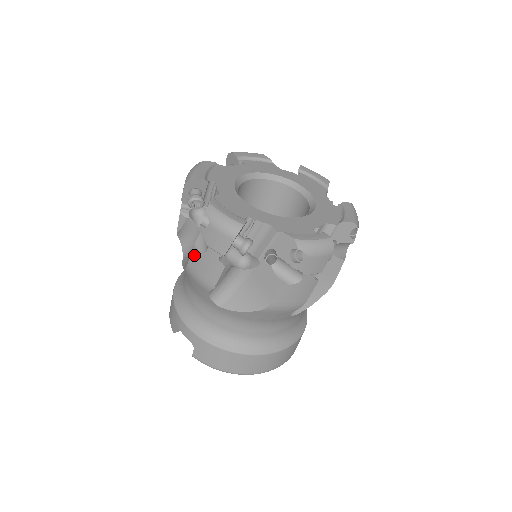
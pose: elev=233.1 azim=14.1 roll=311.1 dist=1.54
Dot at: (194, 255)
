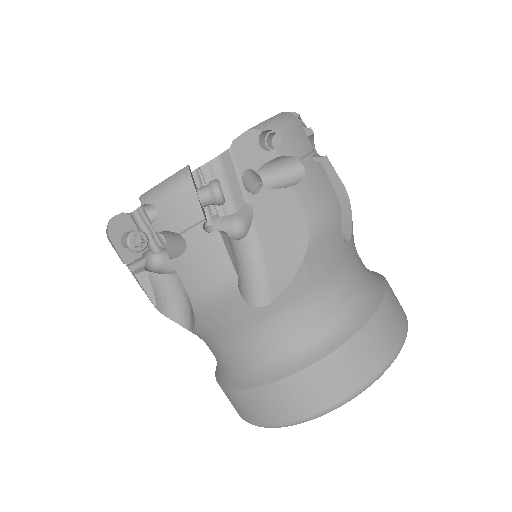
Dot at: occluded
